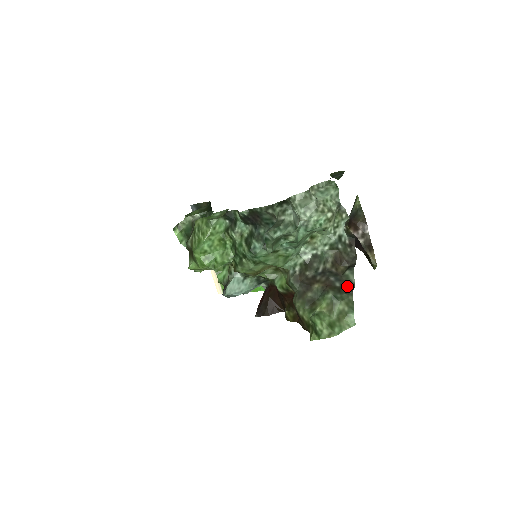
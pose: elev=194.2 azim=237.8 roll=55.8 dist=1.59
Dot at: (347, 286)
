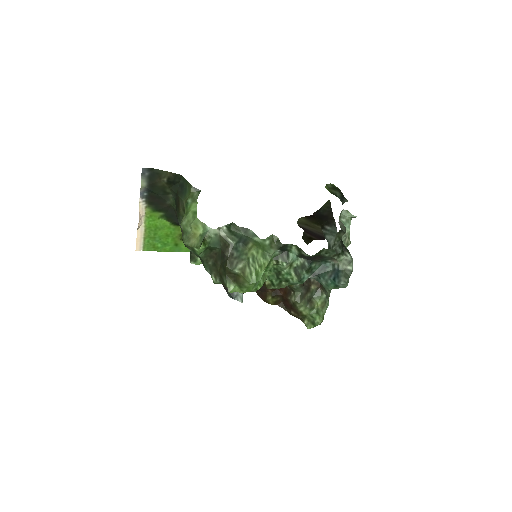
Dot at: occluded
